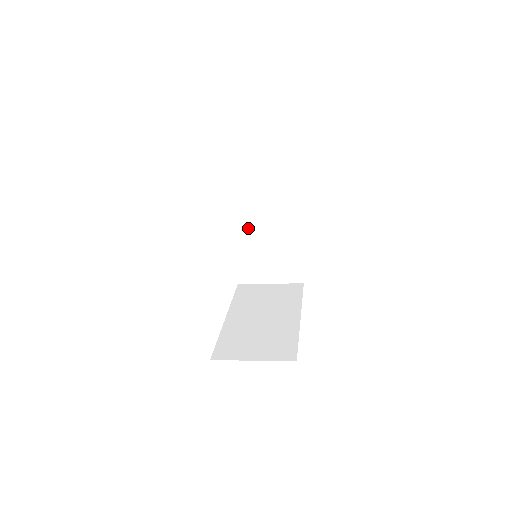
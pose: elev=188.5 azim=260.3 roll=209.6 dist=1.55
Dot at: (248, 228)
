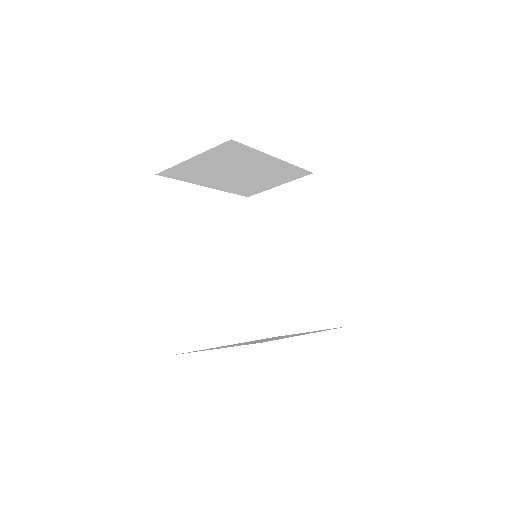
Dot at: (279, 261)
